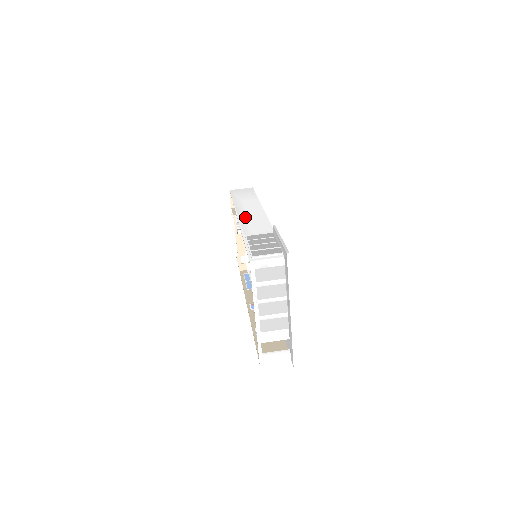
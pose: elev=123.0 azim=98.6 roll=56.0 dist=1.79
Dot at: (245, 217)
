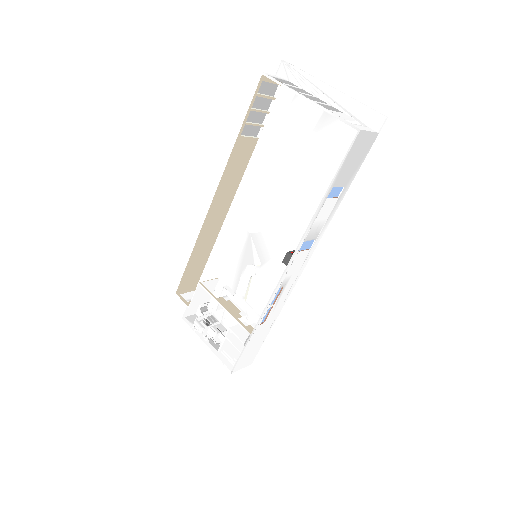
Dot at: (219, 194)
